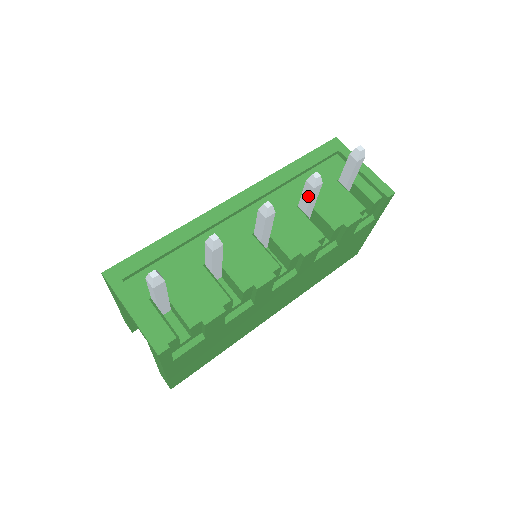
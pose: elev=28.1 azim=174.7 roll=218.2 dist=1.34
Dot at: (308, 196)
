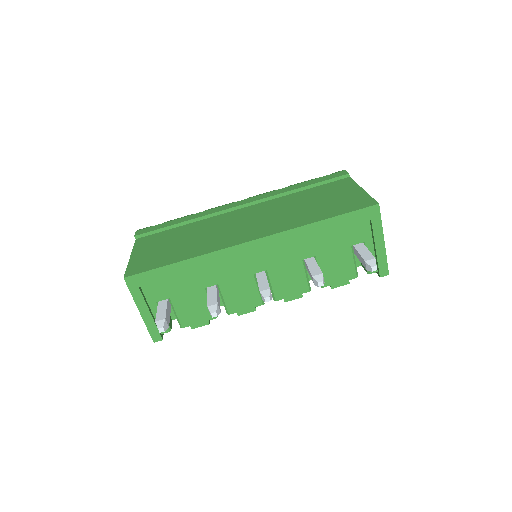
Dot at: (310, 276)
